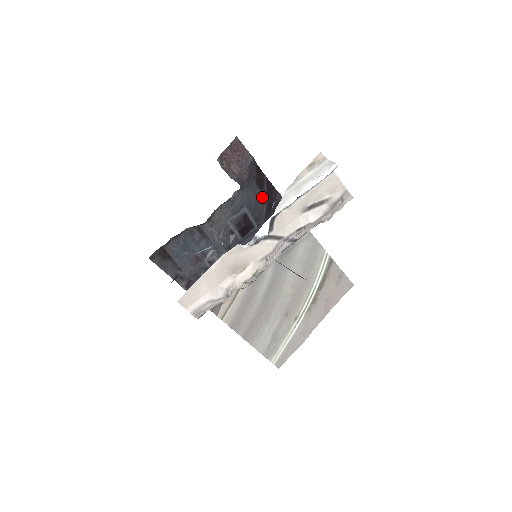
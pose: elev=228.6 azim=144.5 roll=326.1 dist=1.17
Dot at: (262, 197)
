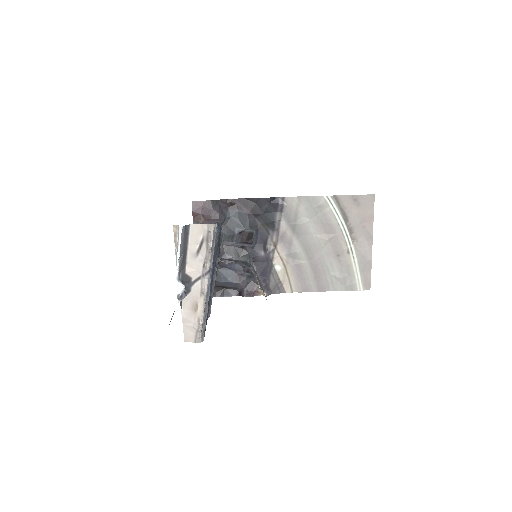
Dot at: (243, 211)
